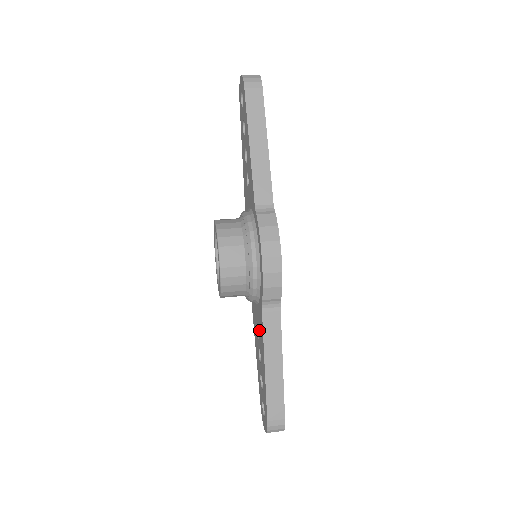
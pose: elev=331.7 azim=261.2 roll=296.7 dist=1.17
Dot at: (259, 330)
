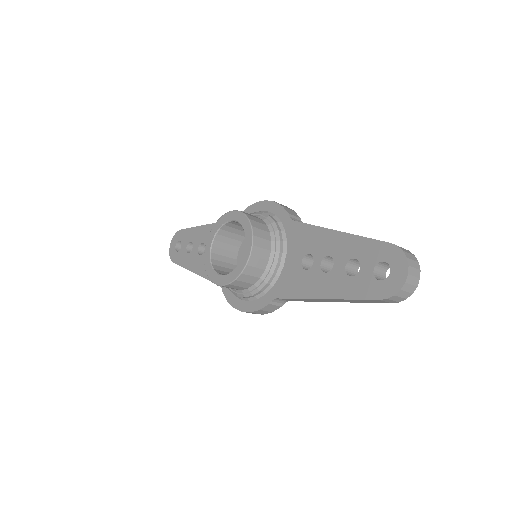
Dot at: (306, 249)
